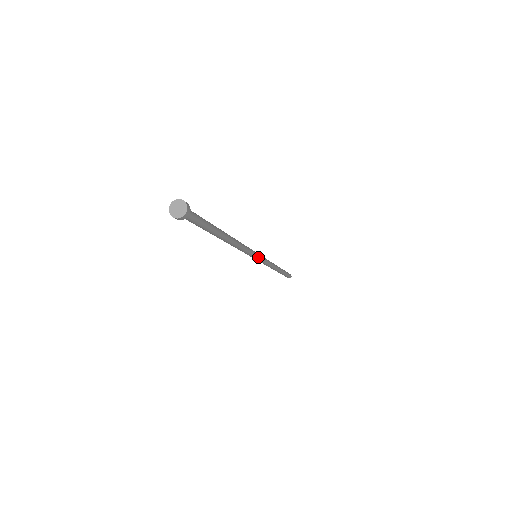
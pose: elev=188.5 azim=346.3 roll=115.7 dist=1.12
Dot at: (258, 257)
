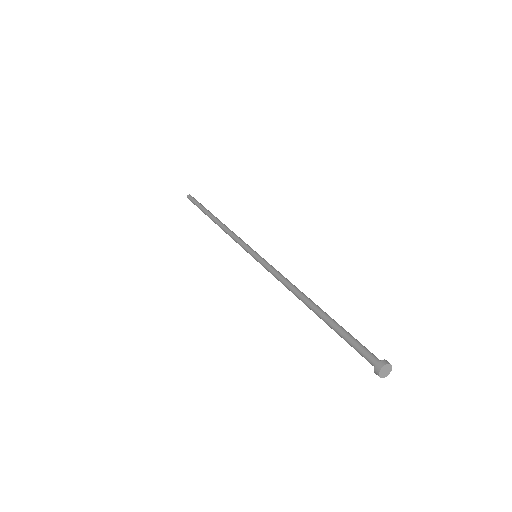
Dot at: (258, 255)
